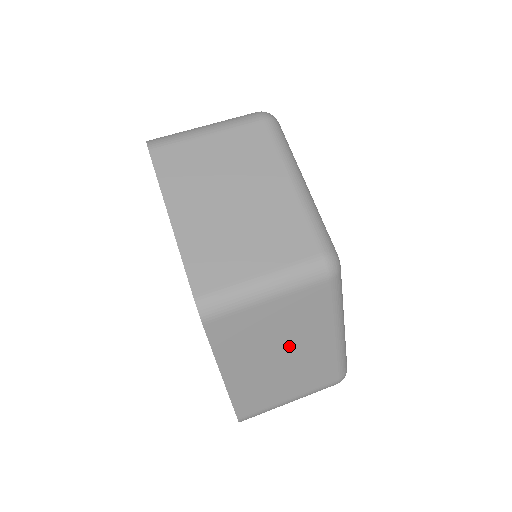
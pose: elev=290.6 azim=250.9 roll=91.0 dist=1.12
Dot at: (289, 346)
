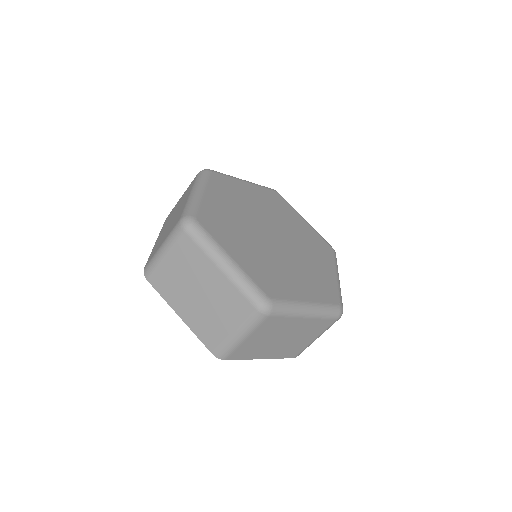
Dot at: (283, 335)
